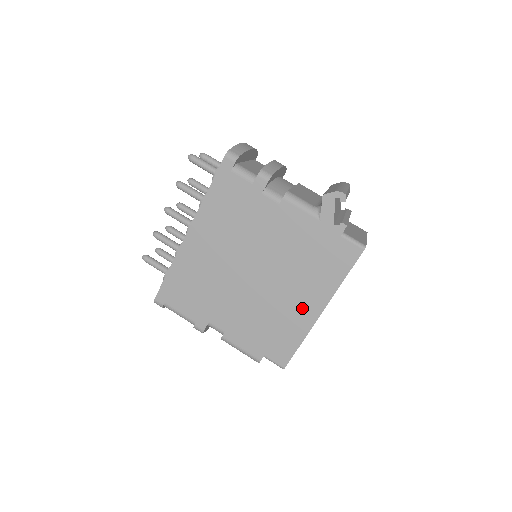
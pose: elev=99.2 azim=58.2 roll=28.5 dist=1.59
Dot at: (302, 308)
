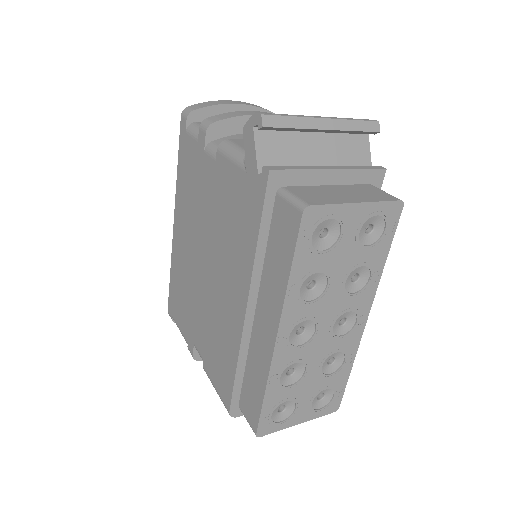
Dot at: (258, 329)
